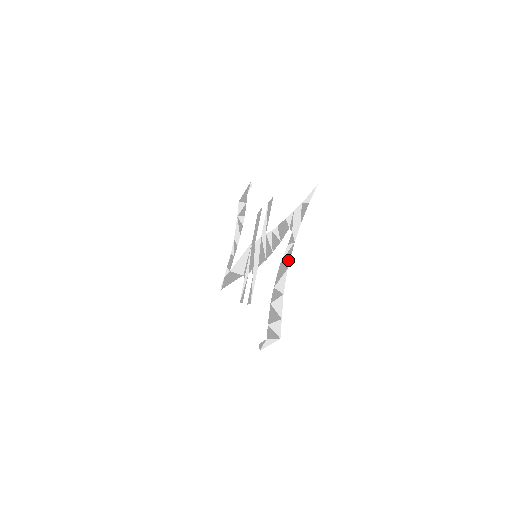
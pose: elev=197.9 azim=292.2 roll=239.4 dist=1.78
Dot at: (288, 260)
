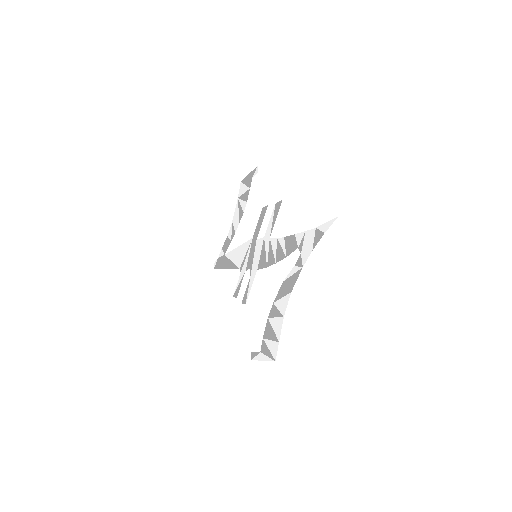
Dot at: (293, 283)
